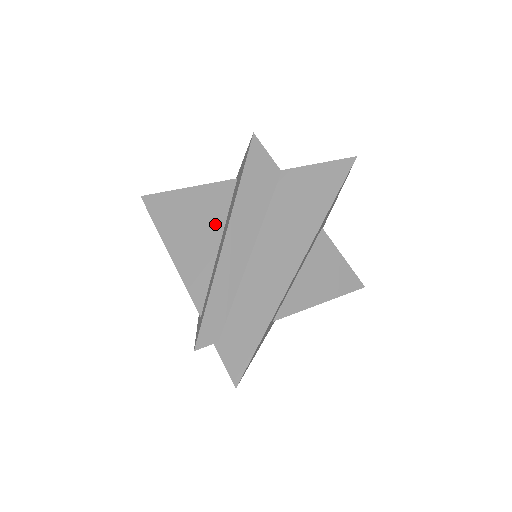
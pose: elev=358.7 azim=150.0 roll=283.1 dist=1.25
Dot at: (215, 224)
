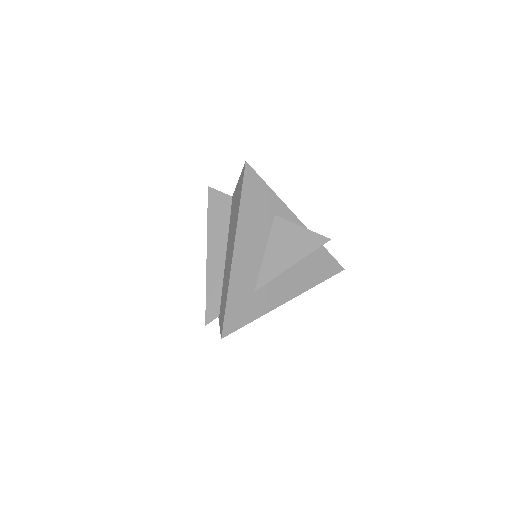
Dot at: occluded
